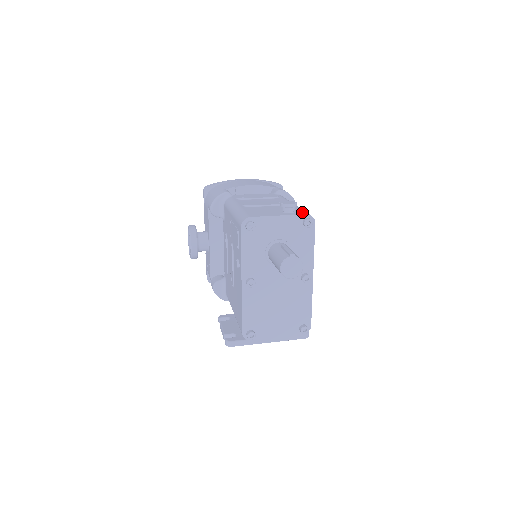
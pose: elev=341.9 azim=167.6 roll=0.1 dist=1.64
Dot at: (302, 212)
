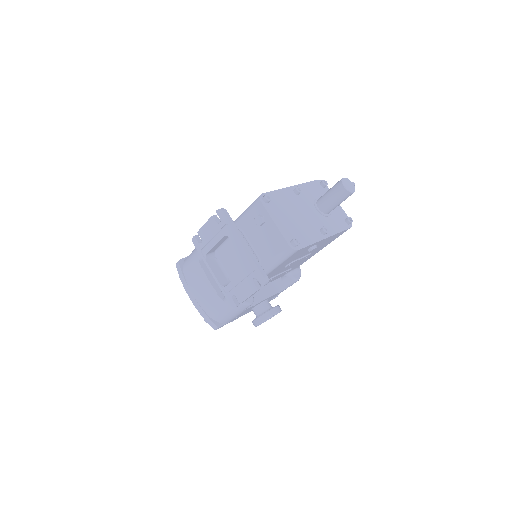
Dot at: occluded
